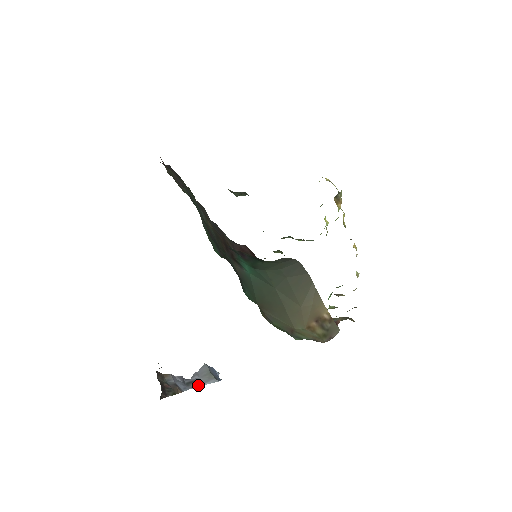
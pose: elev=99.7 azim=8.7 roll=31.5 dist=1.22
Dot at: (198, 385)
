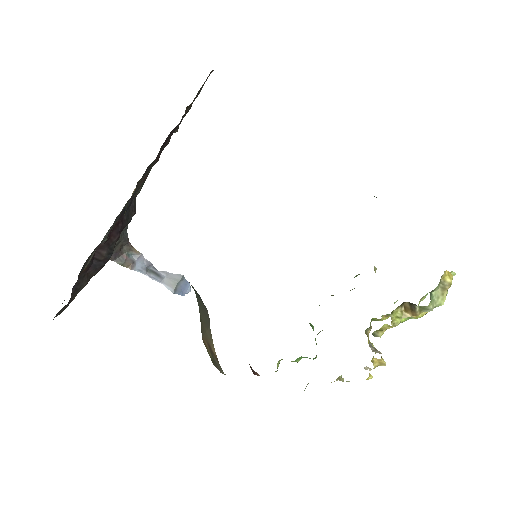
Dot at: (155, 279)
